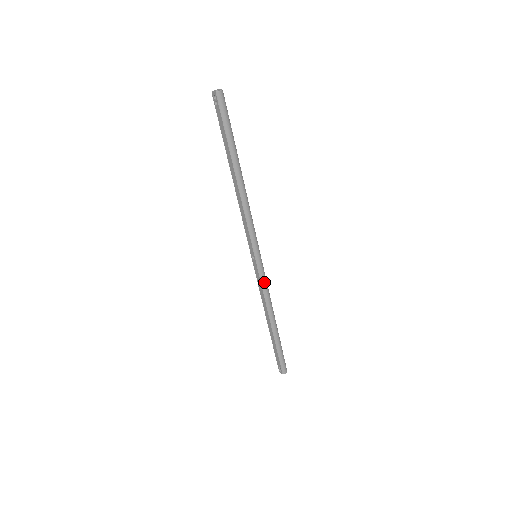
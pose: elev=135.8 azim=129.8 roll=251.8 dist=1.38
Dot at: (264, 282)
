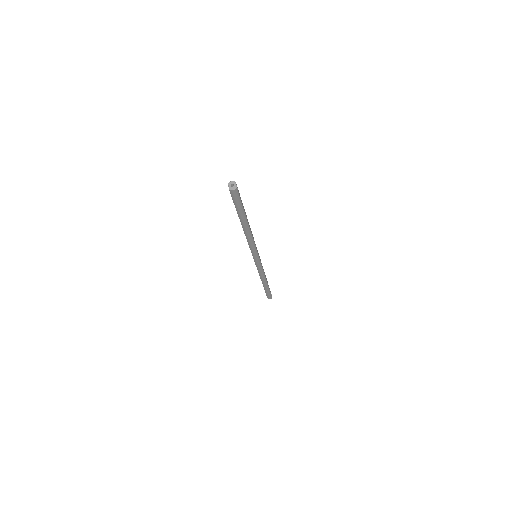
Dot at: (259, 268)
